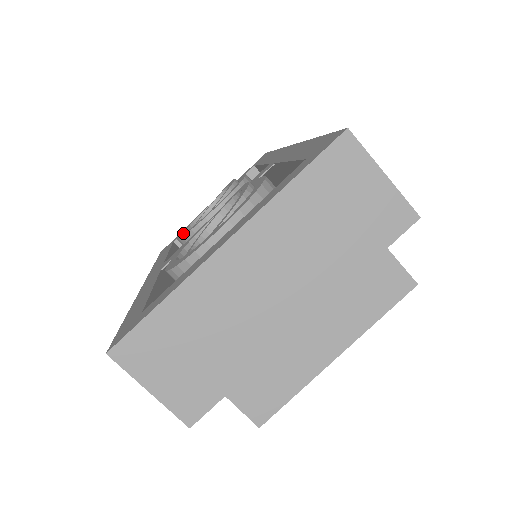
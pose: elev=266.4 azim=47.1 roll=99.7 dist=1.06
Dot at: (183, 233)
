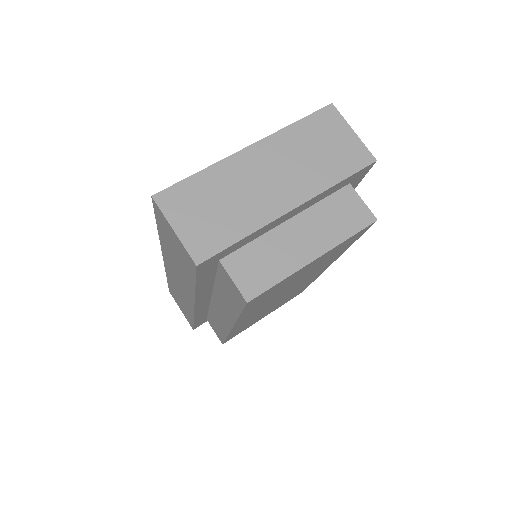
Dot at: occluded
